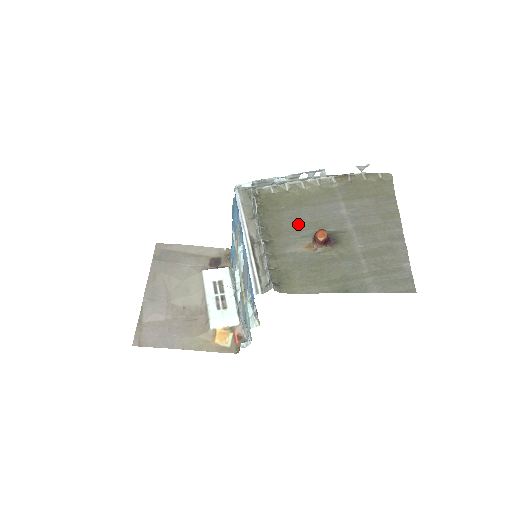
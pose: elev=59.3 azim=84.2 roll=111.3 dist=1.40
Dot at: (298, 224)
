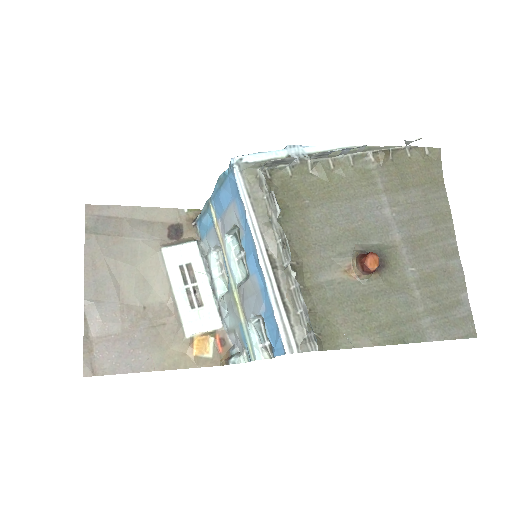
Dot at: (331, 233)
